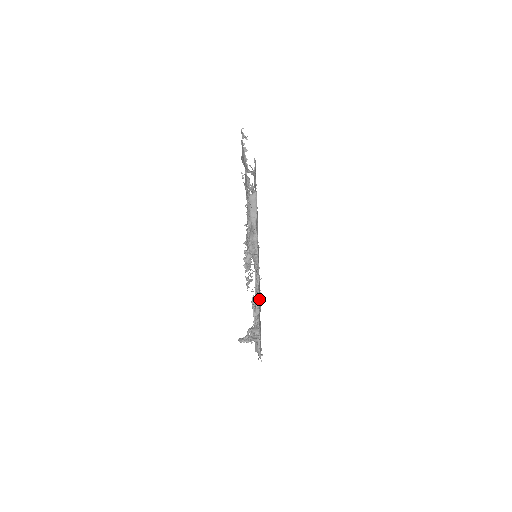
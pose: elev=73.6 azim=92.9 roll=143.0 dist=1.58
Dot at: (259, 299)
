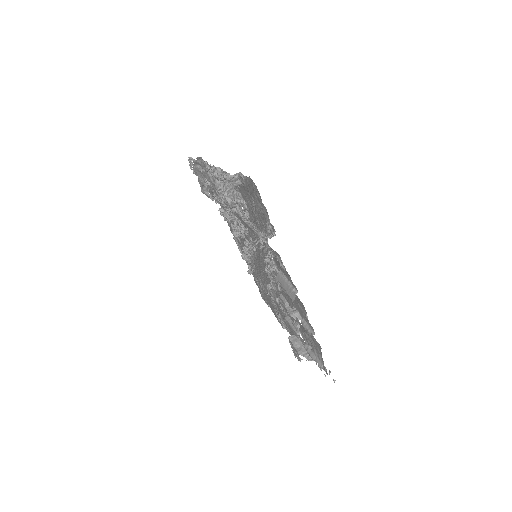
Dot at: (254, 211)
